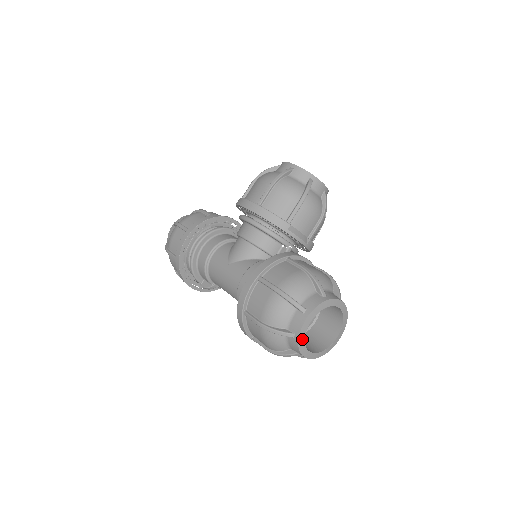
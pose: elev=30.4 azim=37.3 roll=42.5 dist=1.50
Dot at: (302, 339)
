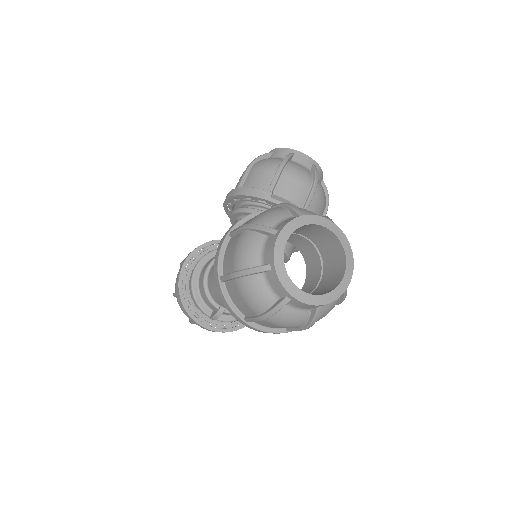
Dot at: (281, 268)
